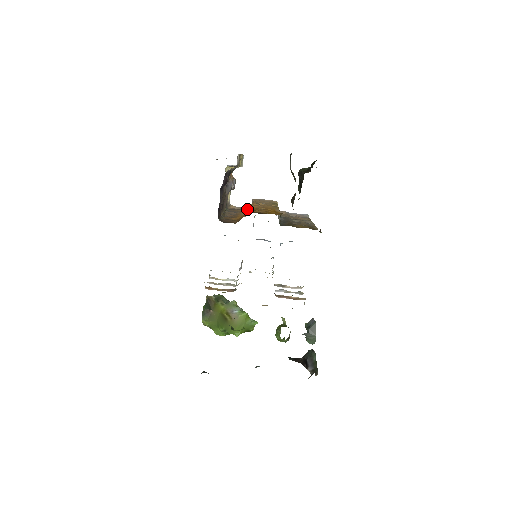
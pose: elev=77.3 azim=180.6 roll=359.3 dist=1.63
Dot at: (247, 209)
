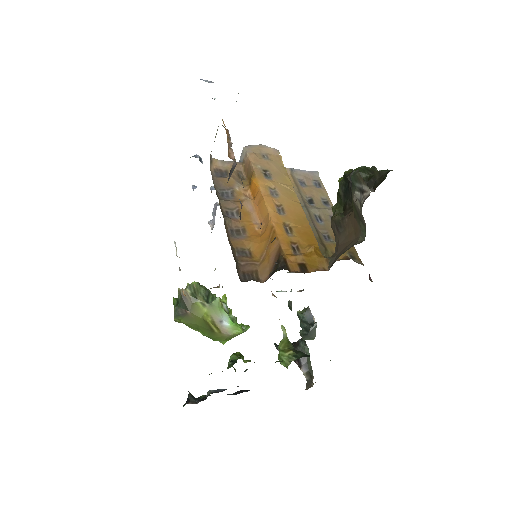
Dot at: (238, 168)
